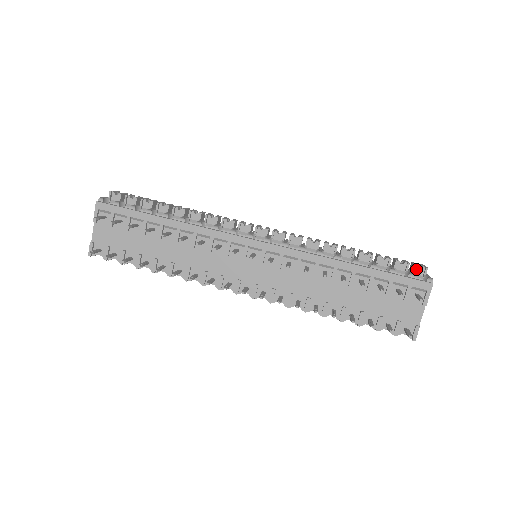
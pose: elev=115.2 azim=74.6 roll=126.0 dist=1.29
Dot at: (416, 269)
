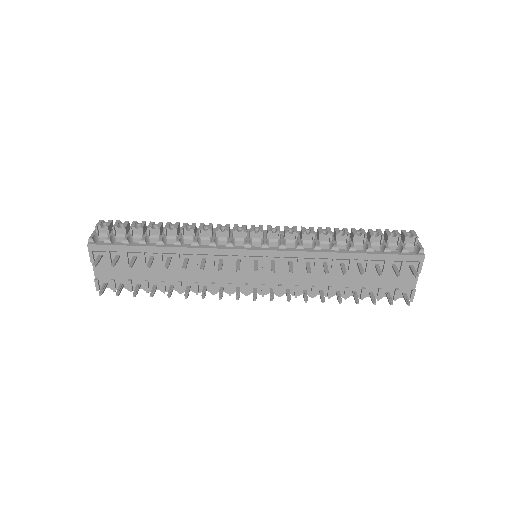
Dot at: (407, 239)
